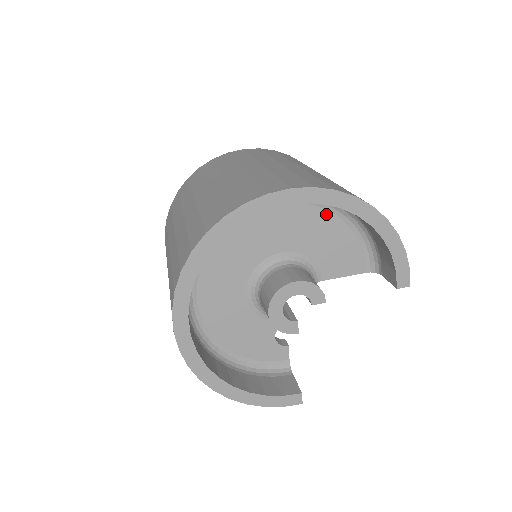
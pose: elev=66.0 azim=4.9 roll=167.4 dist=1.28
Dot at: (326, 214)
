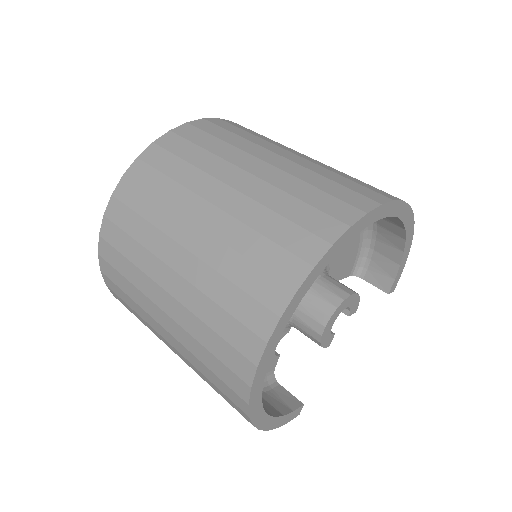
Dot at: occluded
